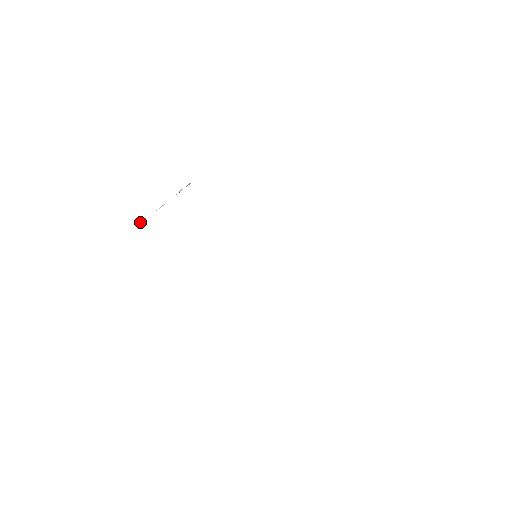
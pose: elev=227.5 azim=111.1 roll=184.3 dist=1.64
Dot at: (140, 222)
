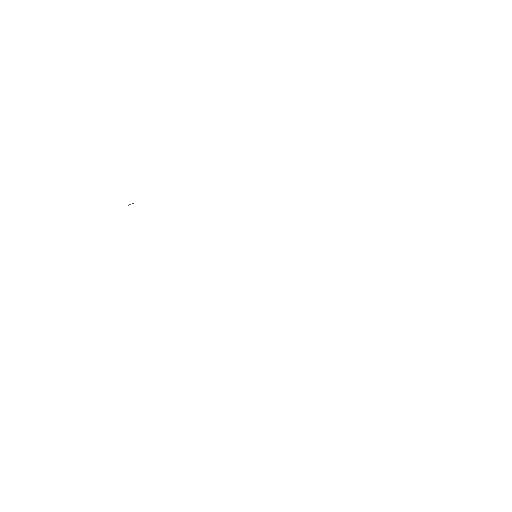
Dot at: occluded
